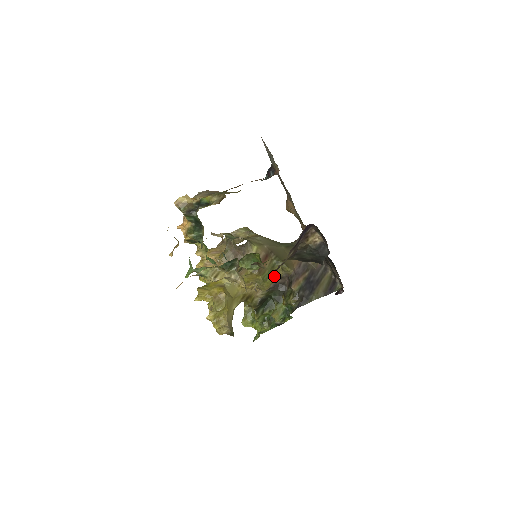
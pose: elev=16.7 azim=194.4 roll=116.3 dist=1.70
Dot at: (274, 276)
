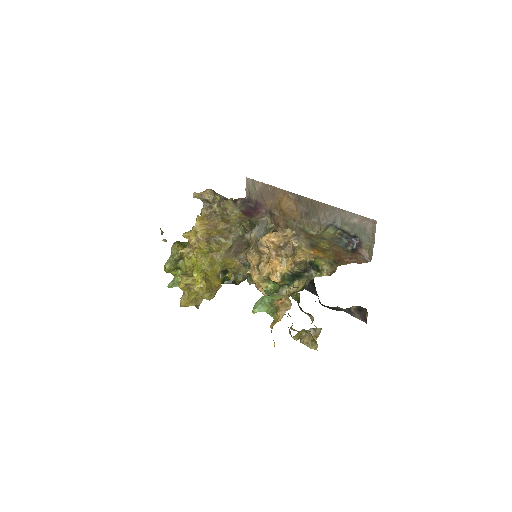
Dot at: occluded
